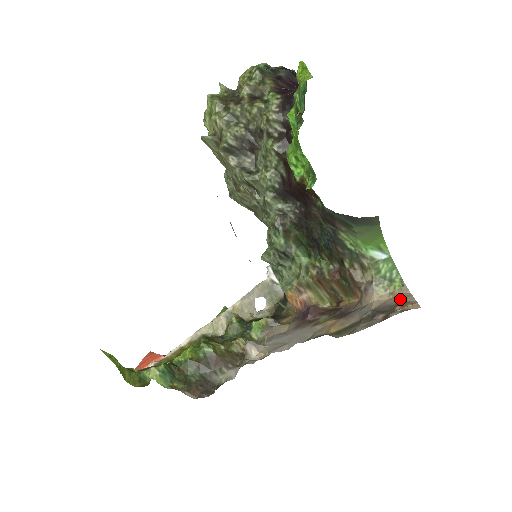
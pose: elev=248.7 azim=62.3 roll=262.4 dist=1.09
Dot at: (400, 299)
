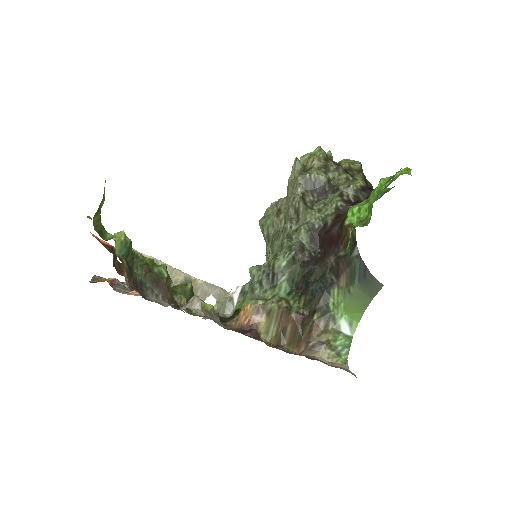
Dot at: occluded
